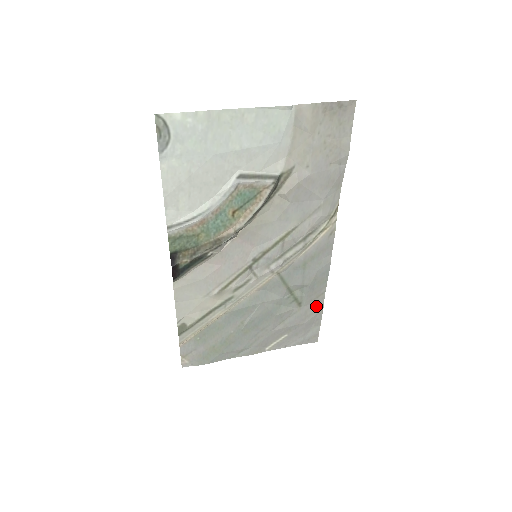
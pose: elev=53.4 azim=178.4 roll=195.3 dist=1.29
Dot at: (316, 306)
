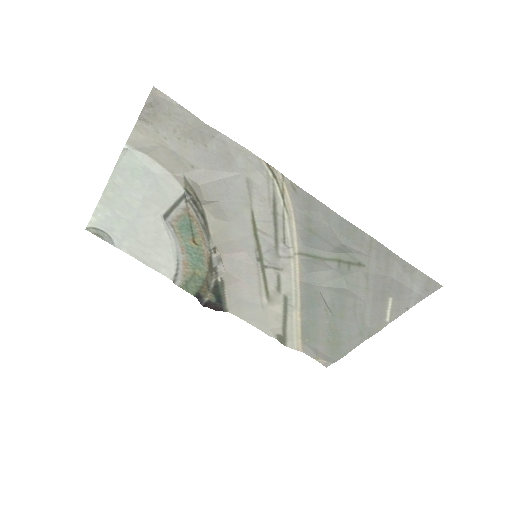
Dot at: (382, 255)
